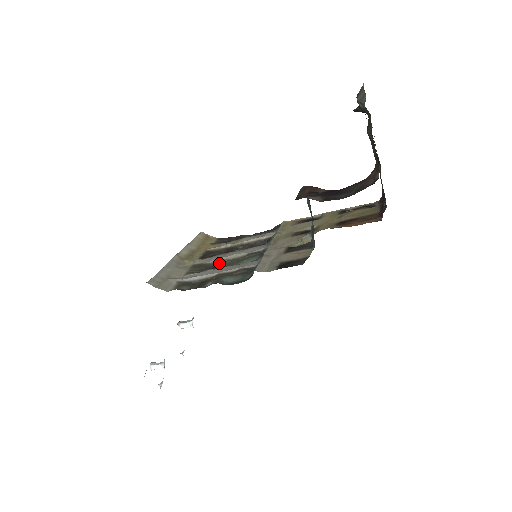
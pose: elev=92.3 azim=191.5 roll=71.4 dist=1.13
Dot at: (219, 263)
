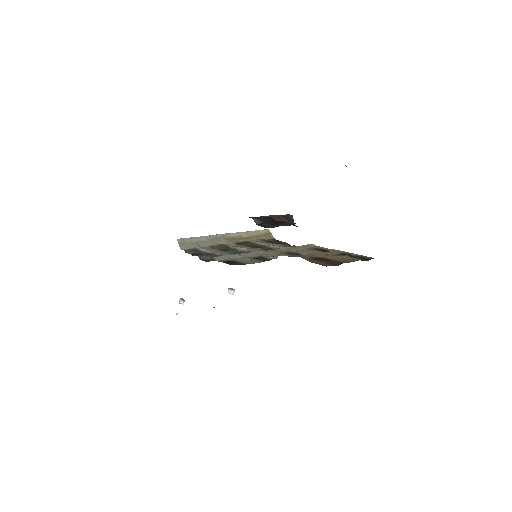
Dot at: (234, 250)
